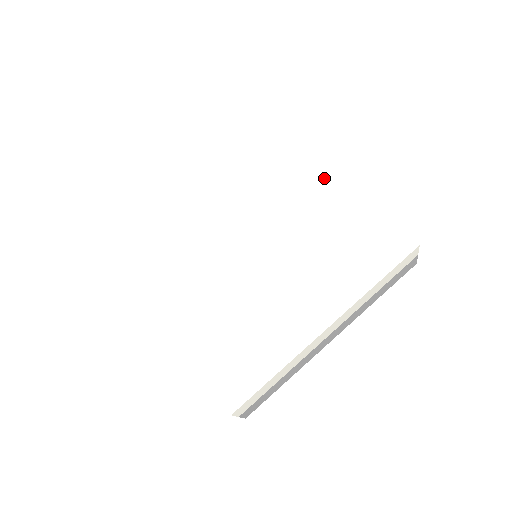
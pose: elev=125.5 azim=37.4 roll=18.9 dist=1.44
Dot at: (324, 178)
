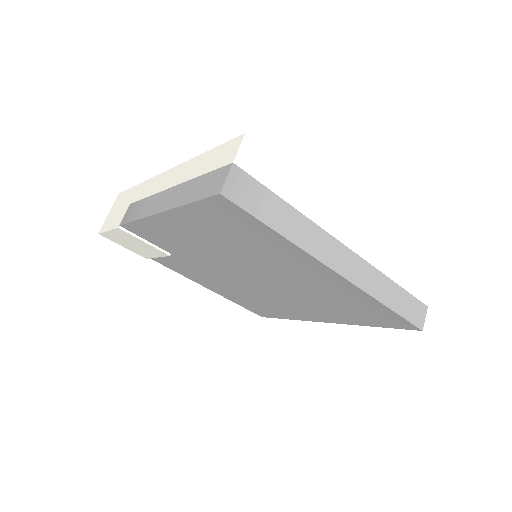
Dot at: occluded
